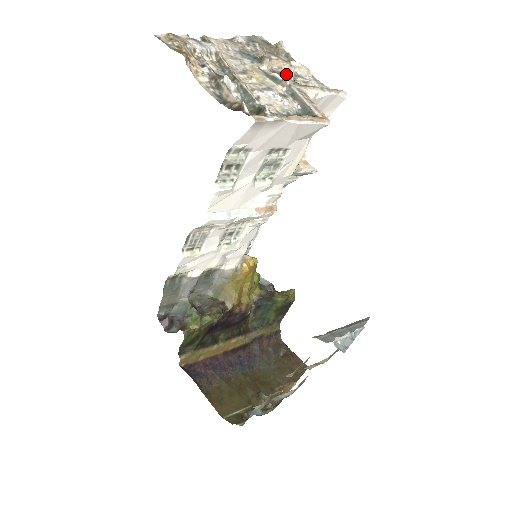
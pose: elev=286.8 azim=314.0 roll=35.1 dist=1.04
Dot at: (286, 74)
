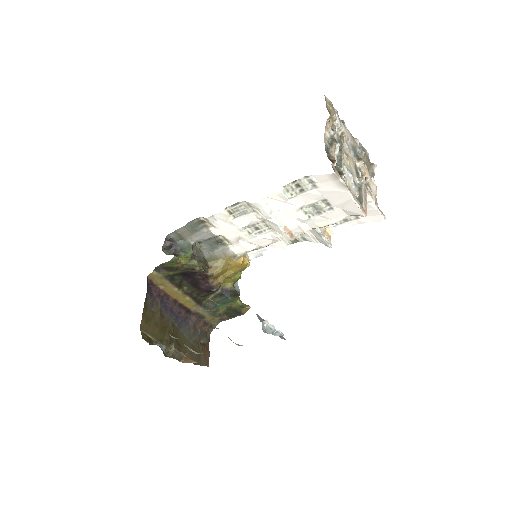
Dot at: occluded
